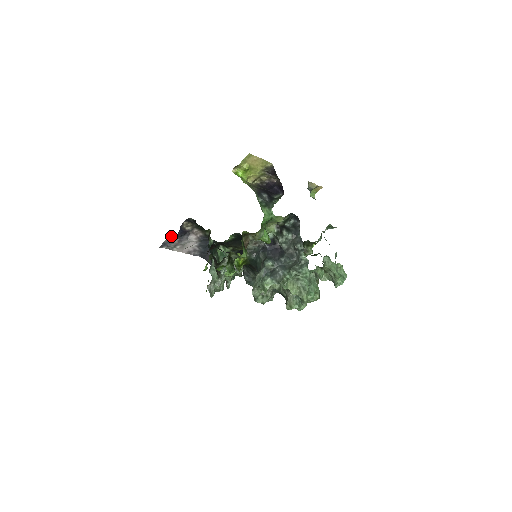
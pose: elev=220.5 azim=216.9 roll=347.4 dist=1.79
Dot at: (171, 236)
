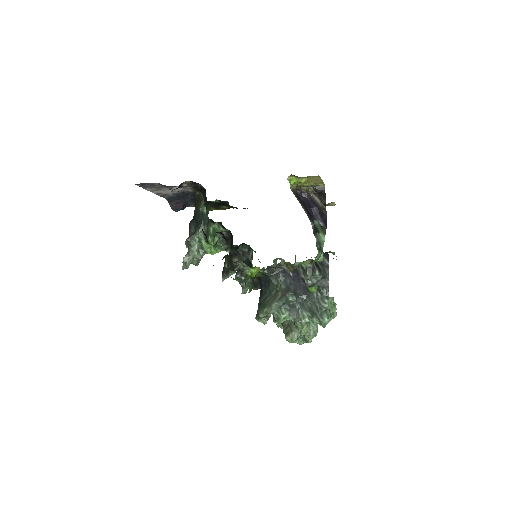
Dot at: (159, 183)
